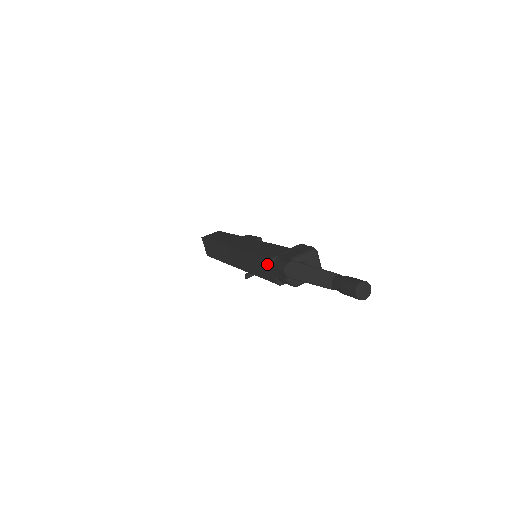
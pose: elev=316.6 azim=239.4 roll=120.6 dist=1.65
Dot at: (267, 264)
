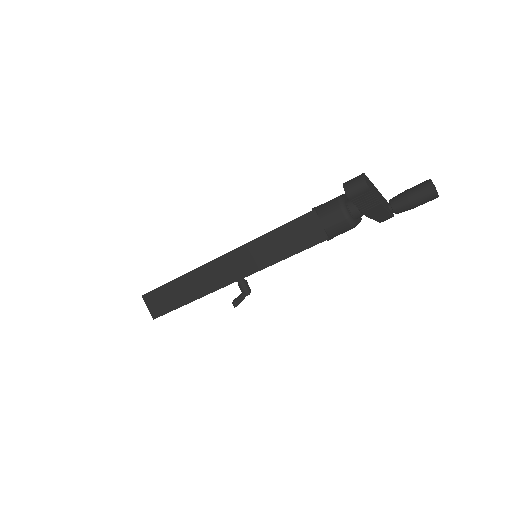
Dot at: (304, 224)
